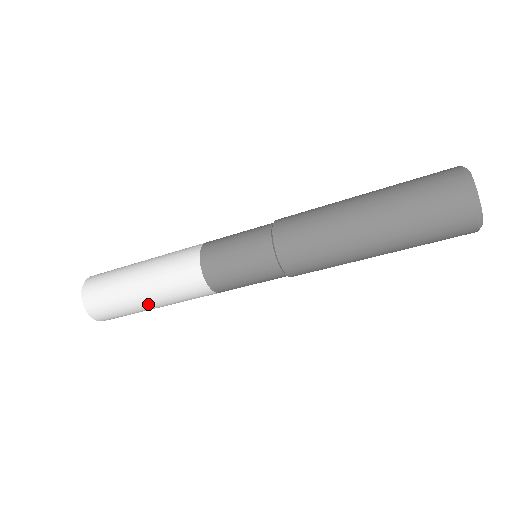
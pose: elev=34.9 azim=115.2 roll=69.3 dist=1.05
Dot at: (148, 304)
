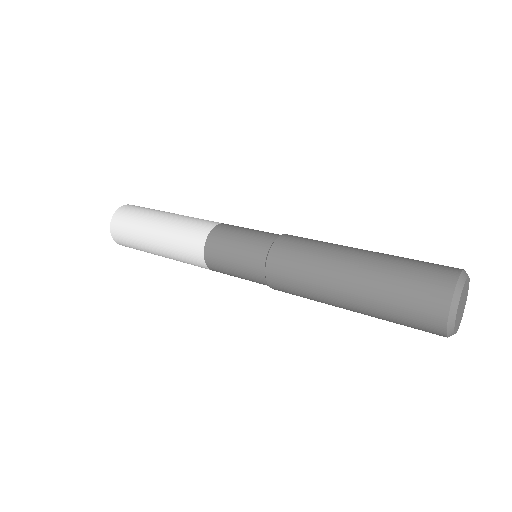
Dot at: occluded
